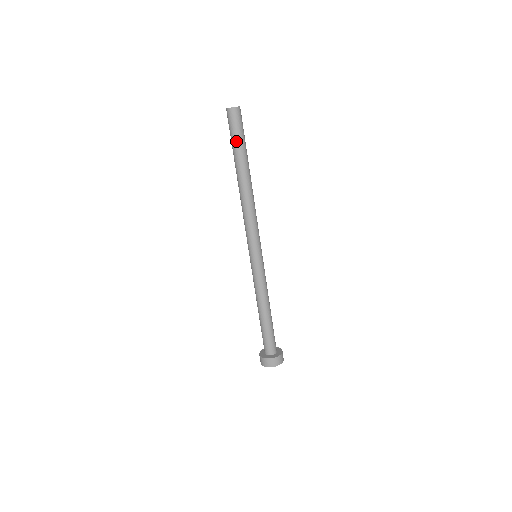
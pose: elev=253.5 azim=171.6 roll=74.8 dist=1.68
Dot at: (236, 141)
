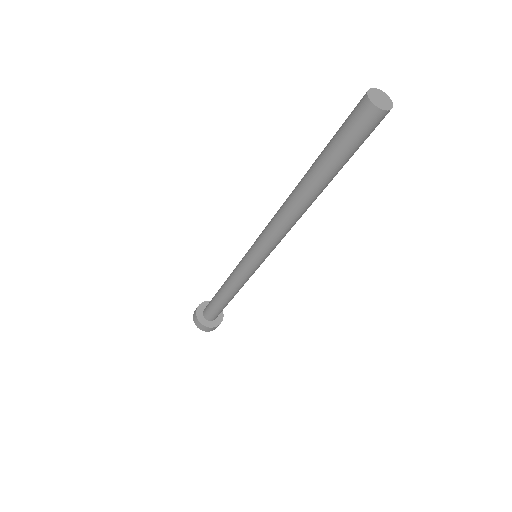
Dot at: (337, 150)
